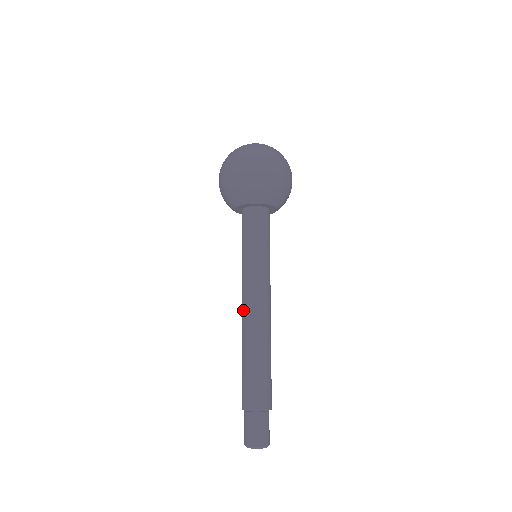
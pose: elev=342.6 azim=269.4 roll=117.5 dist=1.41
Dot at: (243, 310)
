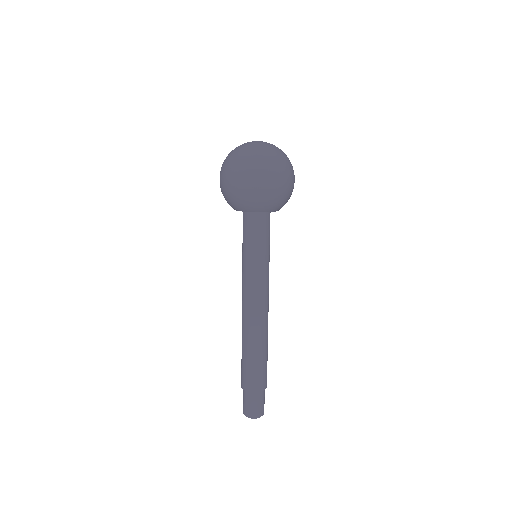
Dot at: (254, 310)
